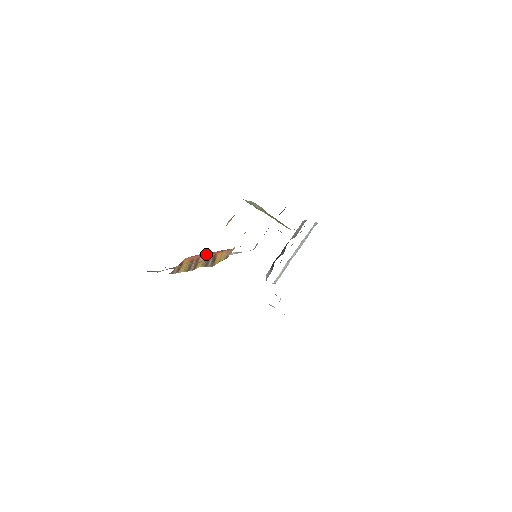
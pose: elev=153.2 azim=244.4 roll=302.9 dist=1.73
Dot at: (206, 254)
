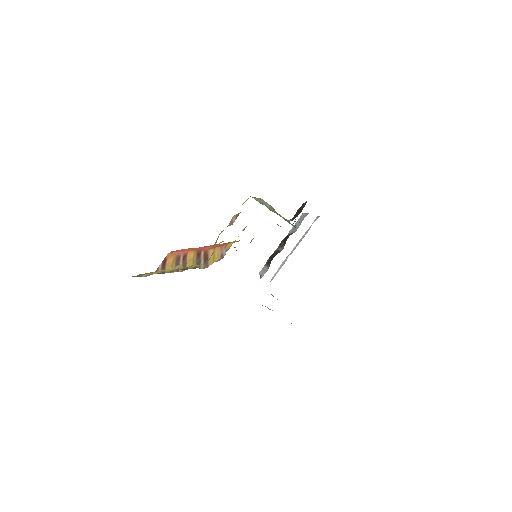
Dot at: (194, 250)
